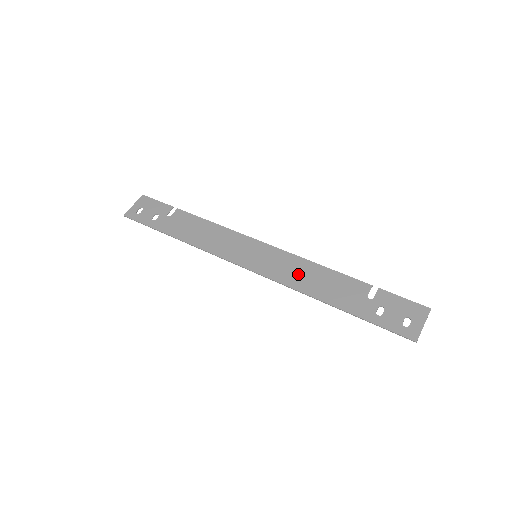
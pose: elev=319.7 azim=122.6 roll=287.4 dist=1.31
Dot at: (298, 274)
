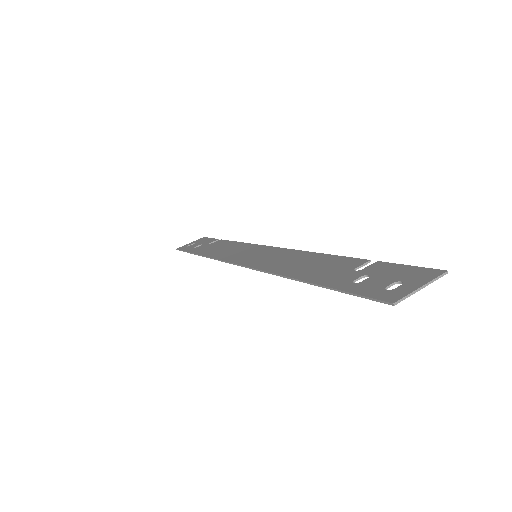
Dot at: (285, 261)
